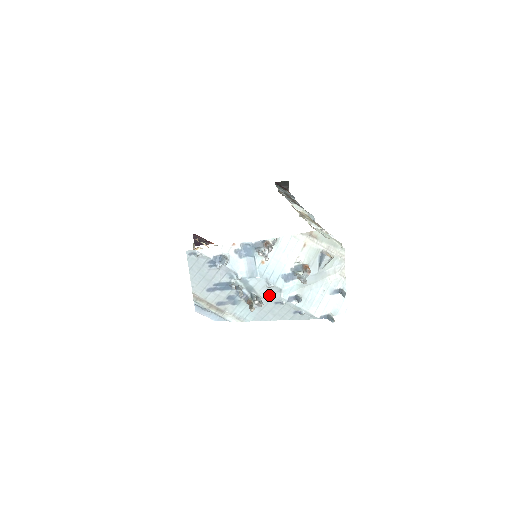
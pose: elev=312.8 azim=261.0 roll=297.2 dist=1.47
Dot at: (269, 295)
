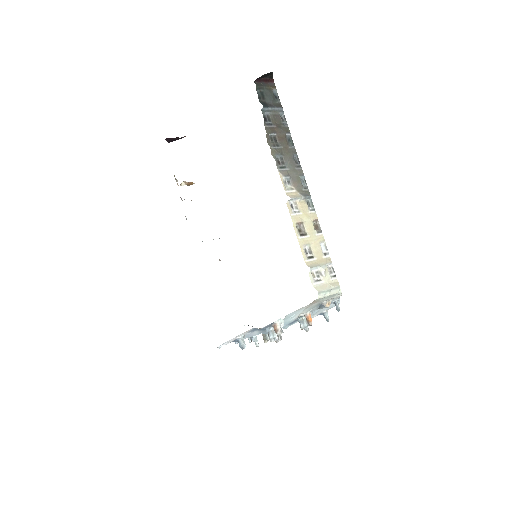
Dot at: occluded
